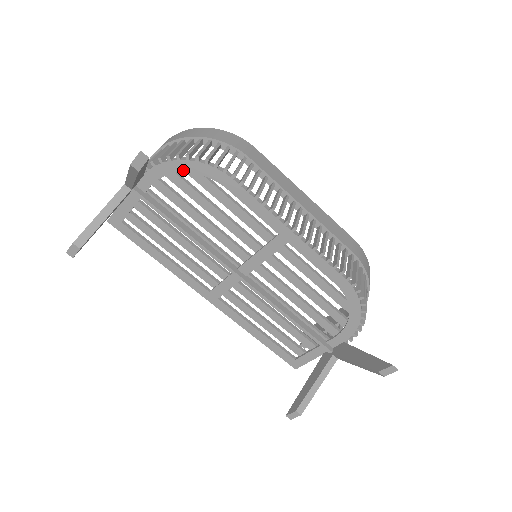
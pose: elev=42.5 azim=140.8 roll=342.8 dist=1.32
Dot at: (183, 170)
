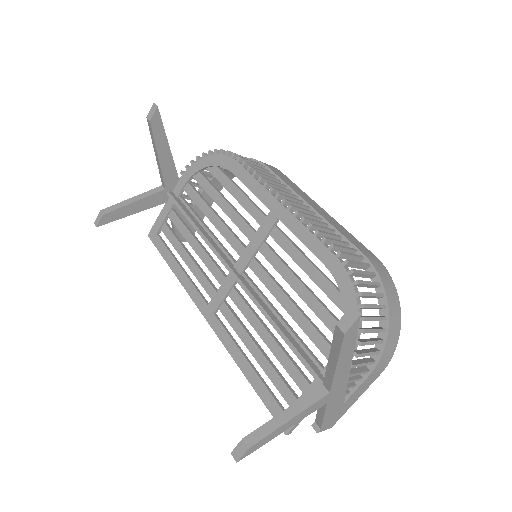
Dot at: (205, 166)
